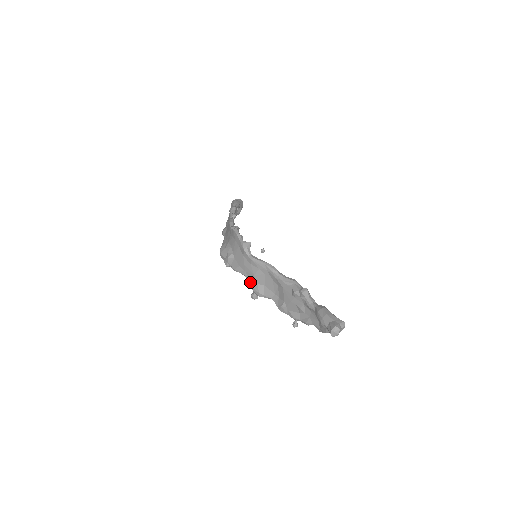
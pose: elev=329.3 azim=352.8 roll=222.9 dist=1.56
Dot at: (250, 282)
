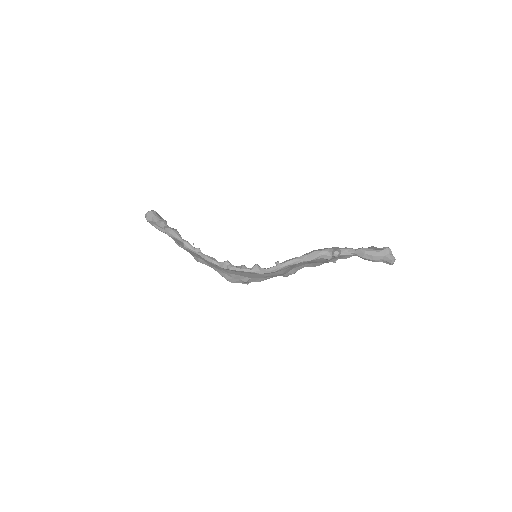
Dot at: occluded
